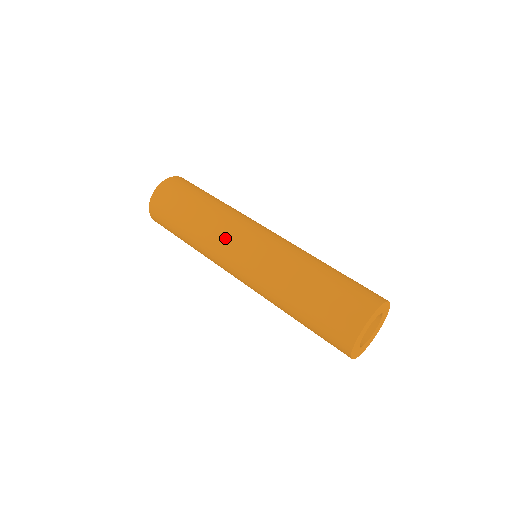
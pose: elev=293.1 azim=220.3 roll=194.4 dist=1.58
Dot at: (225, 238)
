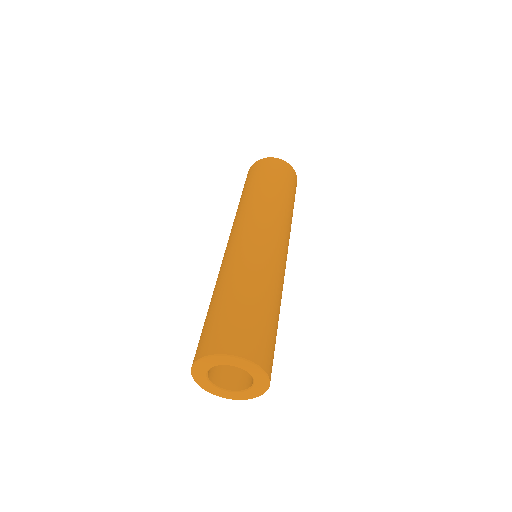
Dot at: (250, 217)
